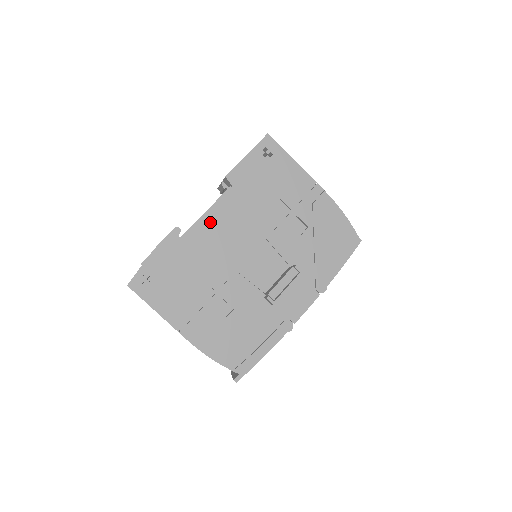
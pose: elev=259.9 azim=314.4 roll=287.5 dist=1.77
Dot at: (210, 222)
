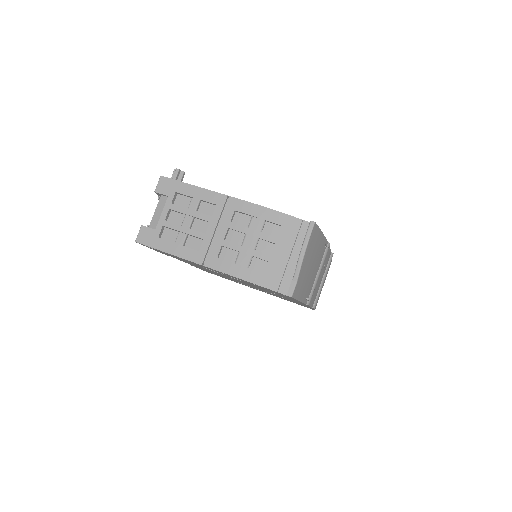
Dot at: occluded
